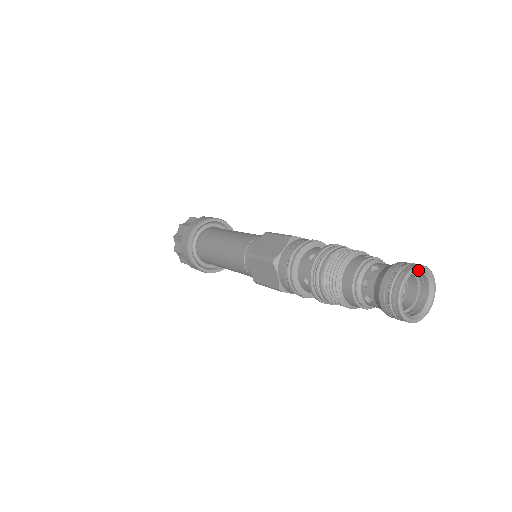
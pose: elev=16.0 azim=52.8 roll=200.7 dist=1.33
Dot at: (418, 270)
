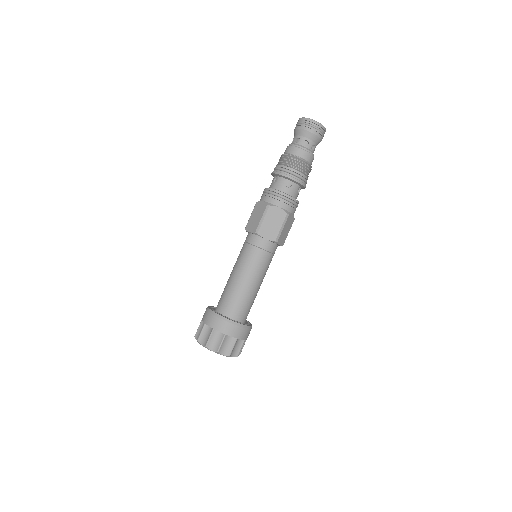
Dot at: occluded
